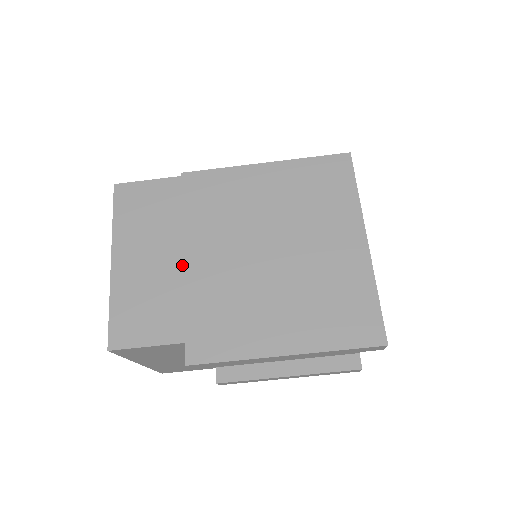
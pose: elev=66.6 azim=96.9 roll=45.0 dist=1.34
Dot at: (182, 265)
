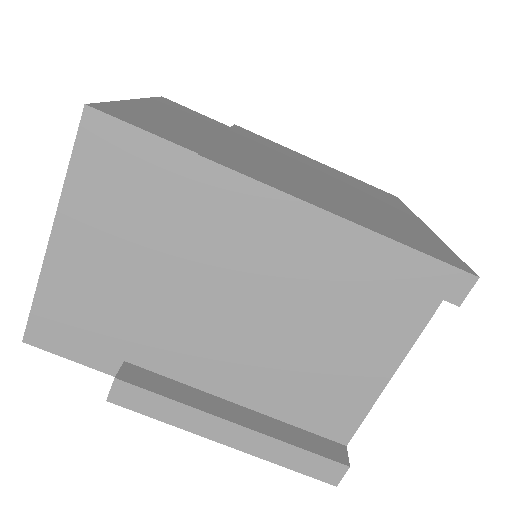
Dot at: occluded
